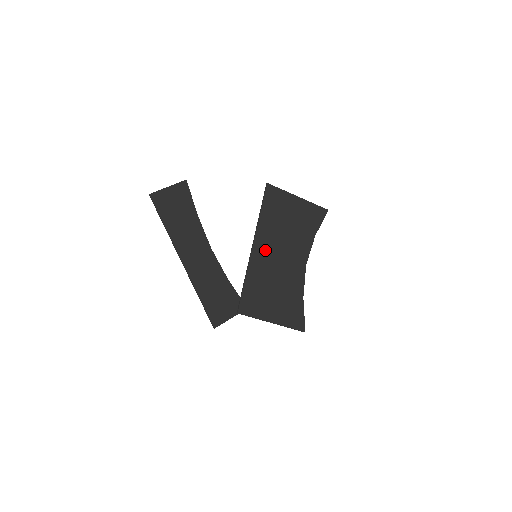
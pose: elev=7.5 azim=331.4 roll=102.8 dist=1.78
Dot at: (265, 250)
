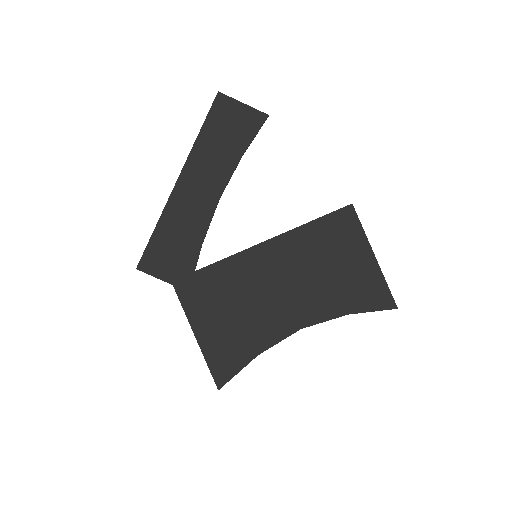
Dot at: (272, 261)
